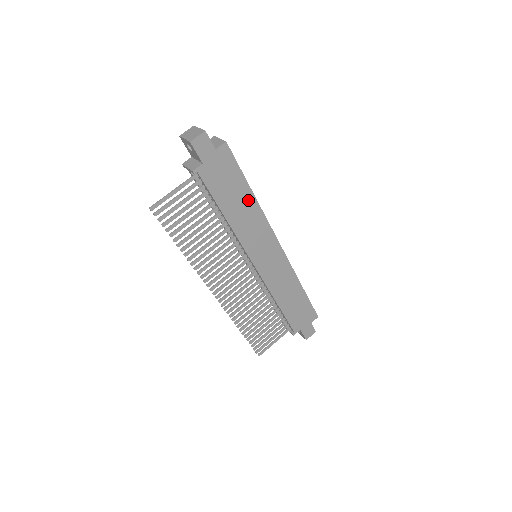
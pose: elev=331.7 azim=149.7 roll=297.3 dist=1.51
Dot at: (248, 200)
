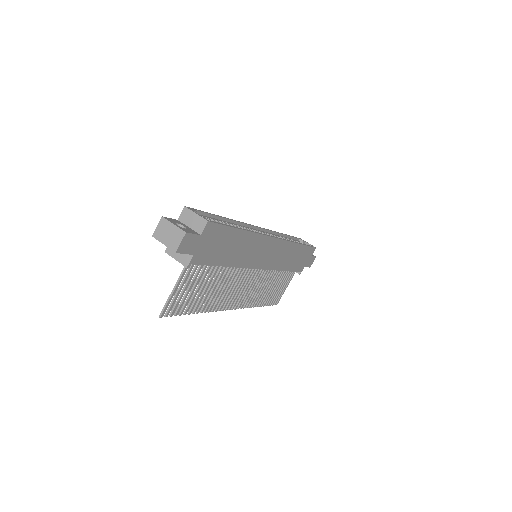
Dot at: (241, 238)
